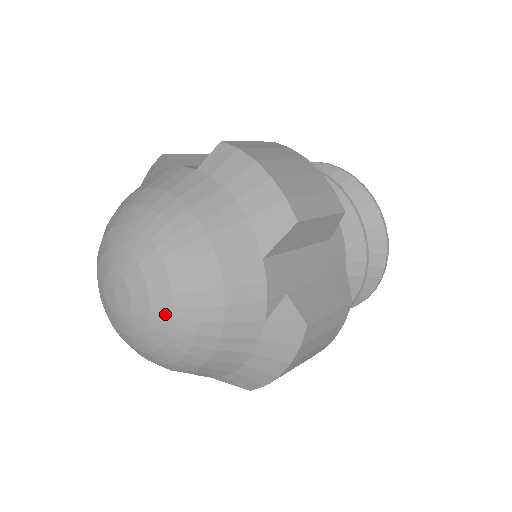
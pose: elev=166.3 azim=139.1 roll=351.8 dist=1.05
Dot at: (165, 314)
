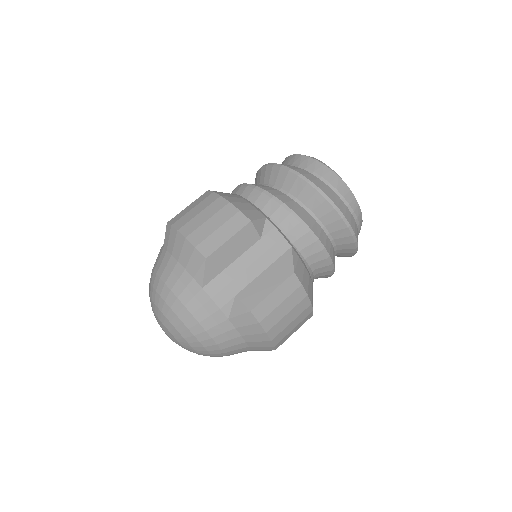
Dot at: occluded
